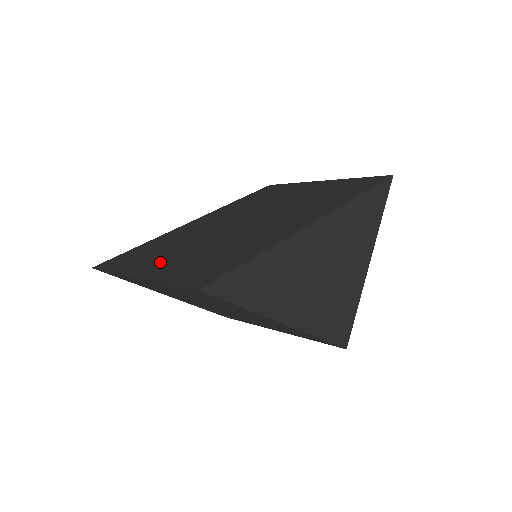
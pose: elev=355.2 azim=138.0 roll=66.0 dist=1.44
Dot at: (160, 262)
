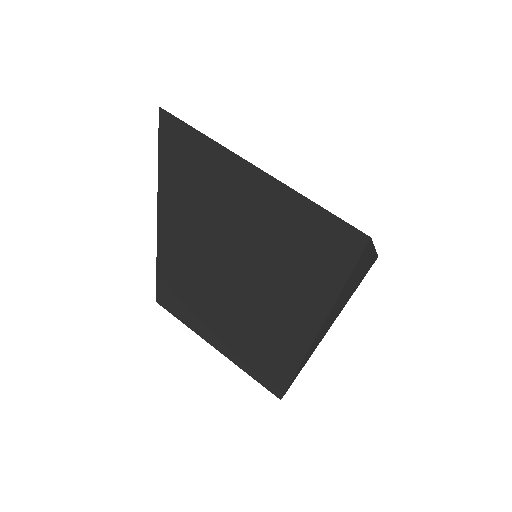
Dot at: (215, 334)
